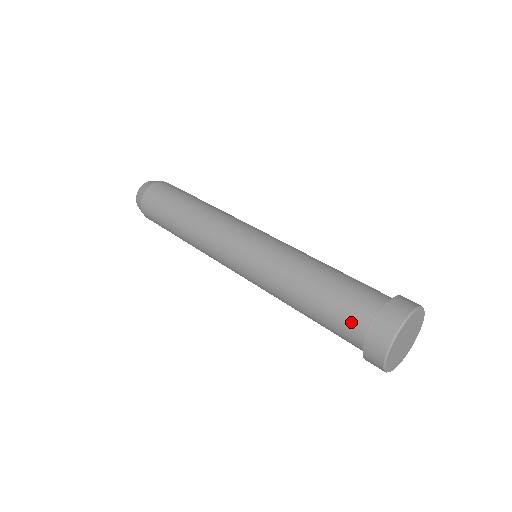
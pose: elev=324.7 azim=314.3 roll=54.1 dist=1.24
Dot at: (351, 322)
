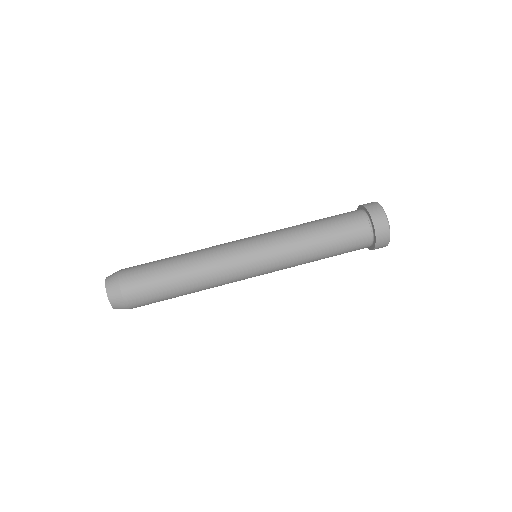
Dot at: (360, 244)
